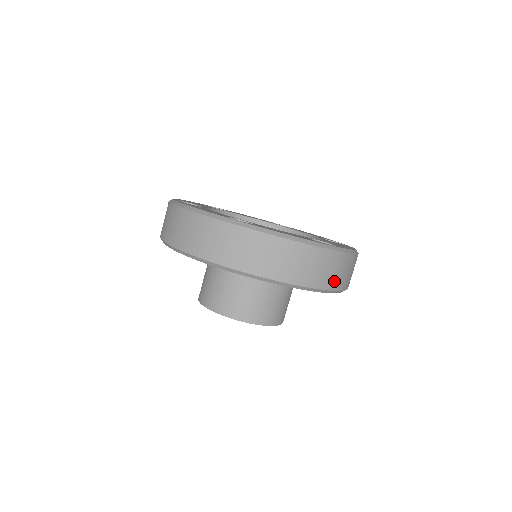
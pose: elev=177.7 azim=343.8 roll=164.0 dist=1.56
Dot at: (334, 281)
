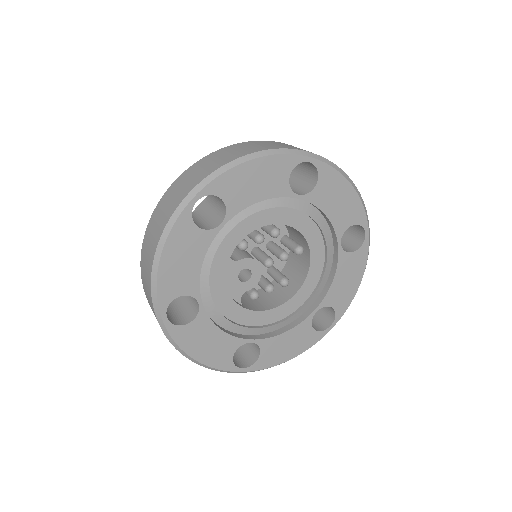
Dot at: occluded
